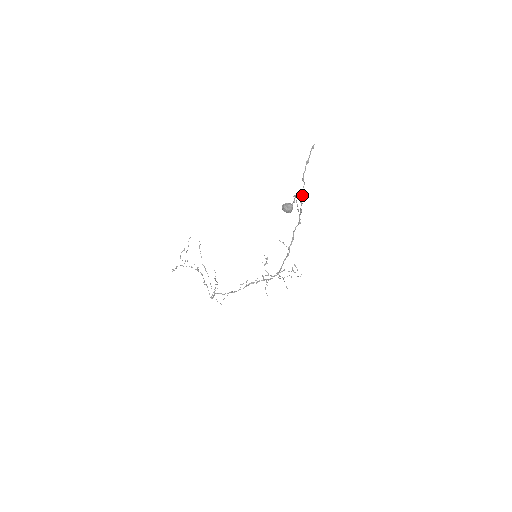
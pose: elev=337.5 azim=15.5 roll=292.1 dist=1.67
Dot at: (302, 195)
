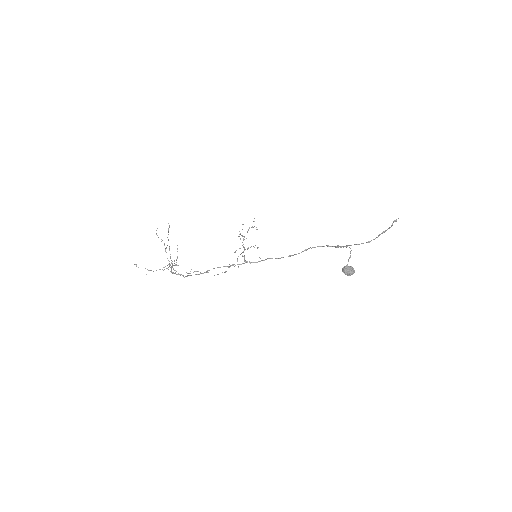
Dot at: occluded
